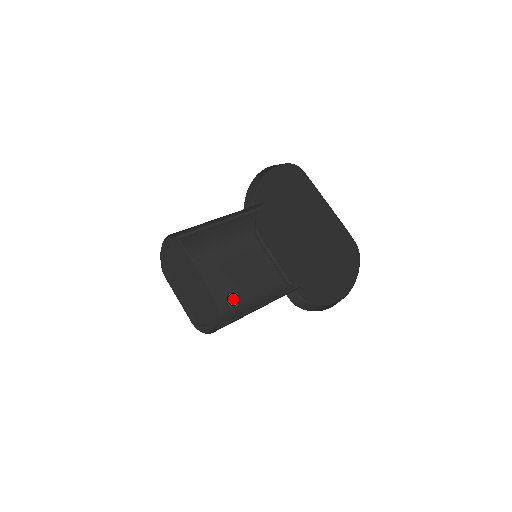
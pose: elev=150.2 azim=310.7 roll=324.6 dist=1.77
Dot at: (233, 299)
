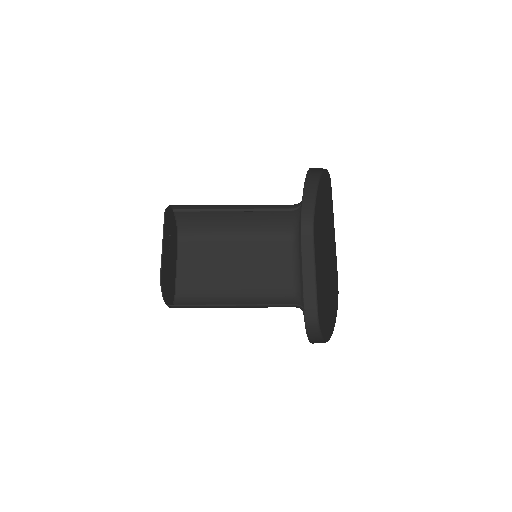
Dot at: (227, 288)
